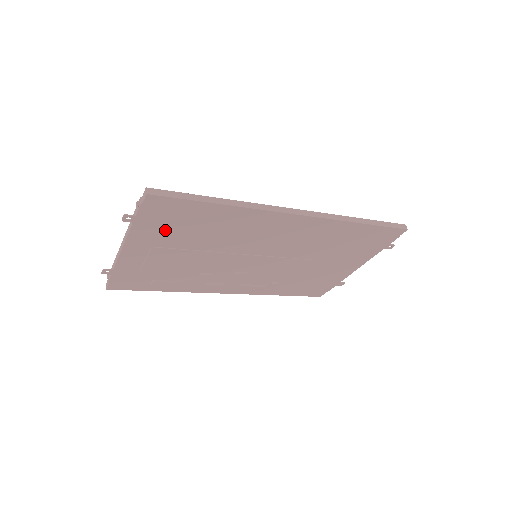
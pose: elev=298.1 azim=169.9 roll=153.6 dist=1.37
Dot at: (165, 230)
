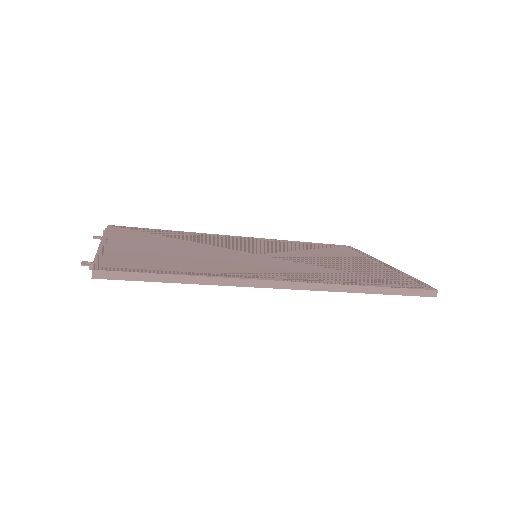
Dot at: occluded
